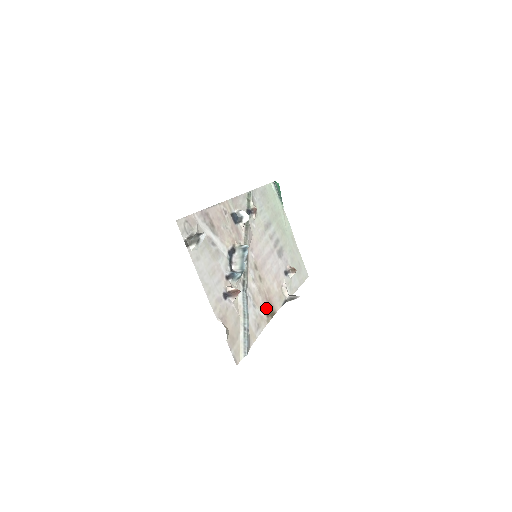
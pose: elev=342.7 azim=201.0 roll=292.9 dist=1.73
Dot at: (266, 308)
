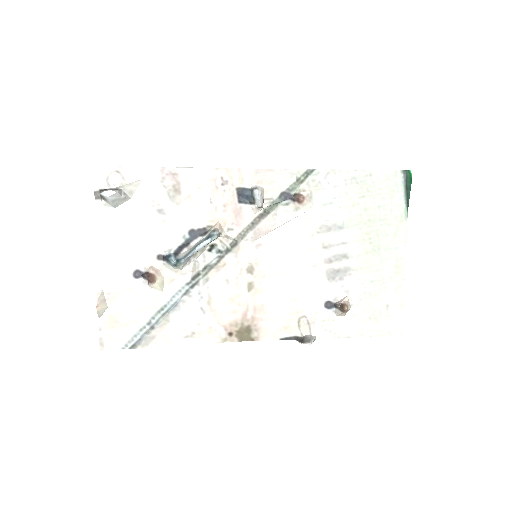
Dot at: (235, 325)
